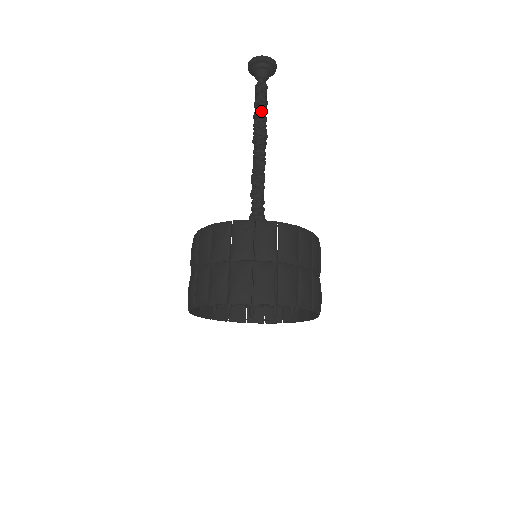
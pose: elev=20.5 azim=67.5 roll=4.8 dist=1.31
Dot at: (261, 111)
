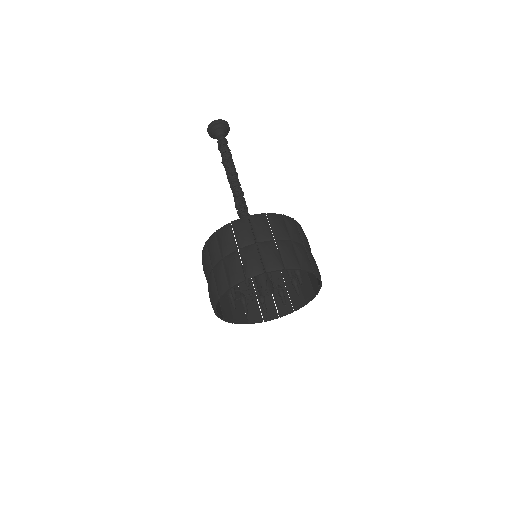
Dot at: (230, 156)
